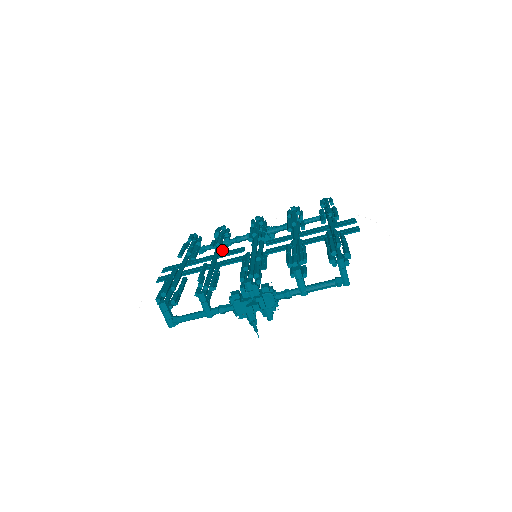
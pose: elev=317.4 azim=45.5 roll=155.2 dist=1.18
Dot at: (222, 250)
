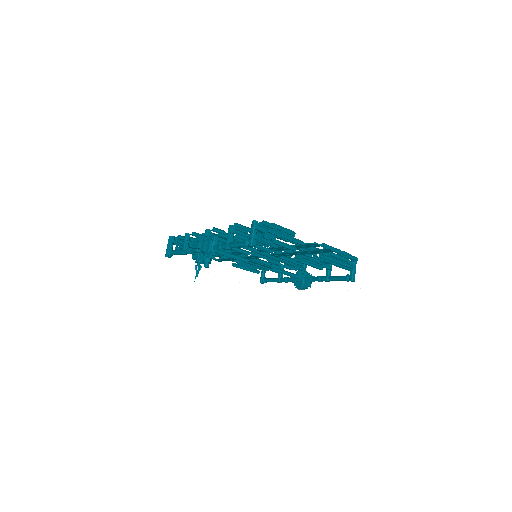
Dot at: occluded
